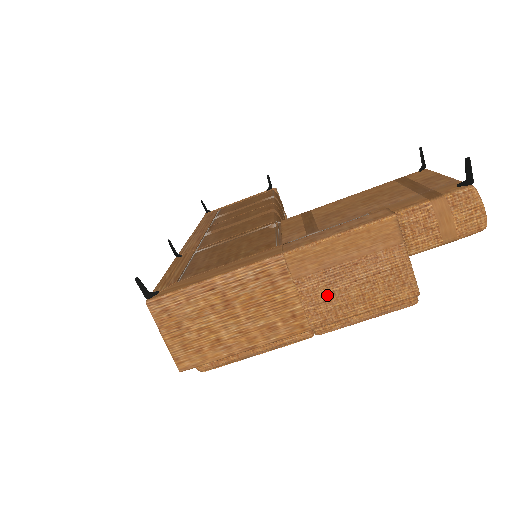
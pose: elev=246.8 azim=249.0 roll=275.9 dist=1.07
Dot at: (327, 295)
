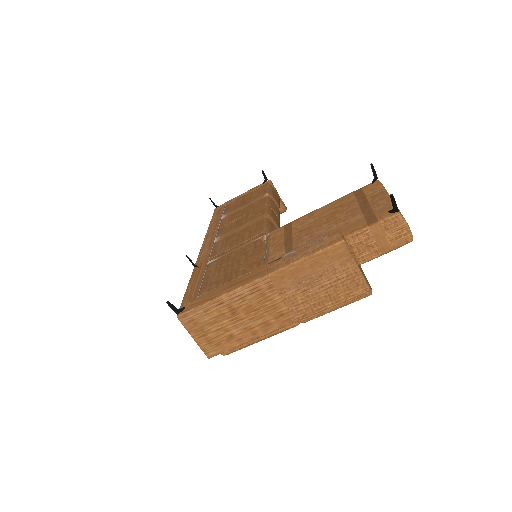
Dot at: (304, 298)
